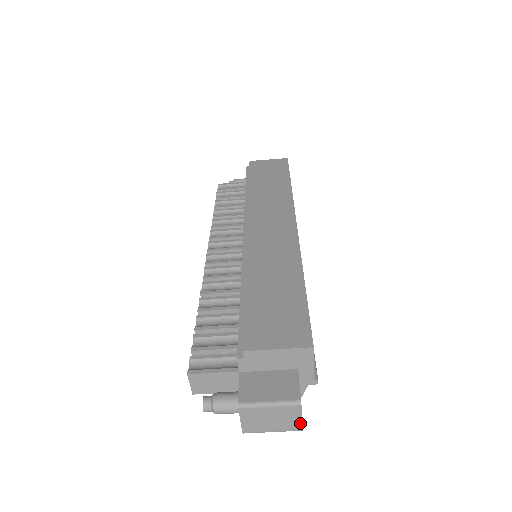
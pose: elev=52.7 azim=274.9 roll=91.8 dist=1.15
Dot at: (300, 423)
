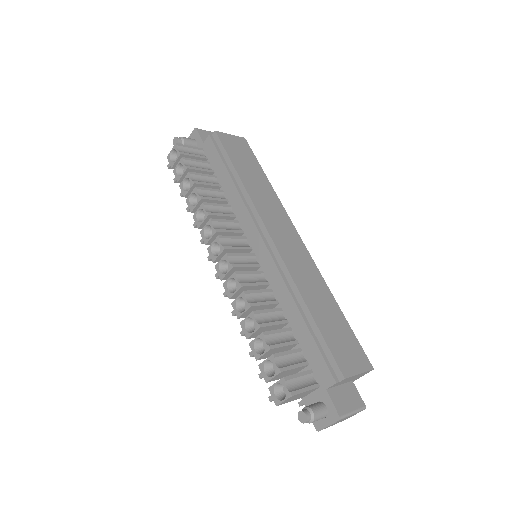
Dot at: occluded
